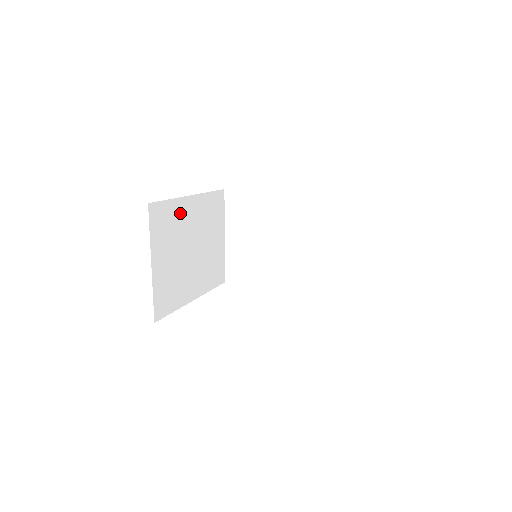
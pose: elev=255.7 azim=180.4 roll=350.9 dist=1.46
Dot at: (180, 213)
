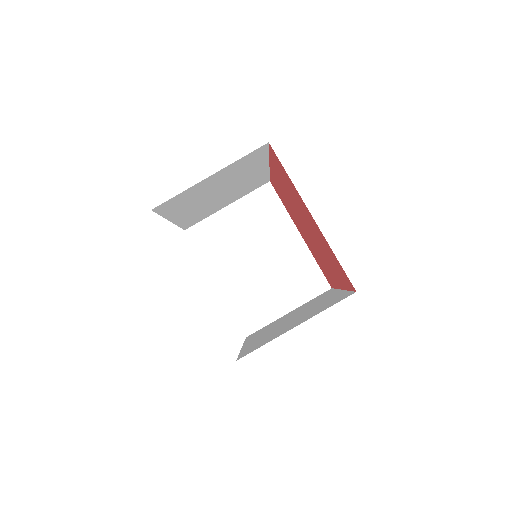
Dot at: (255, 167)
